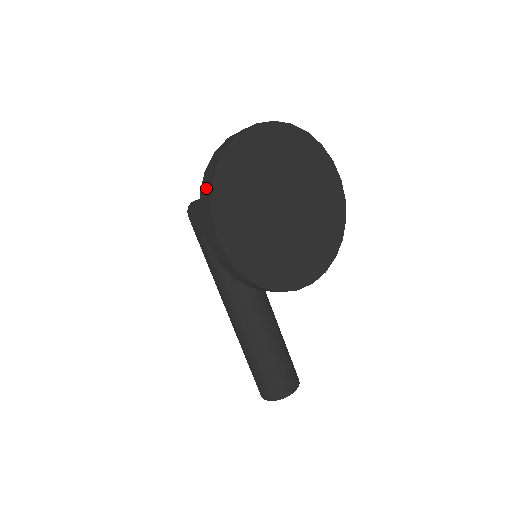
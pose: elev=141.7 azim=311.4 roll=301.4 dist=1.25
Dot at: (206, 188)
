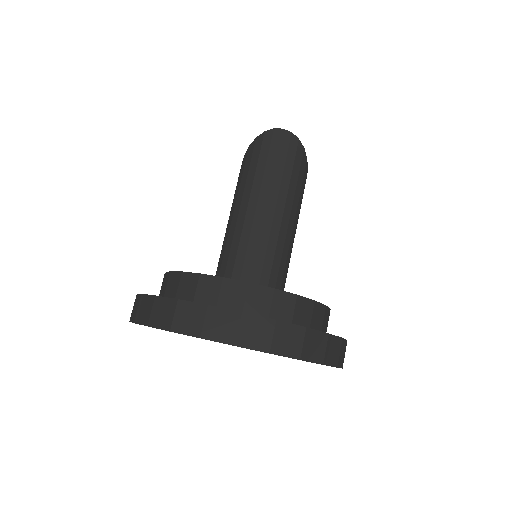
Dot at: (139, 310)
